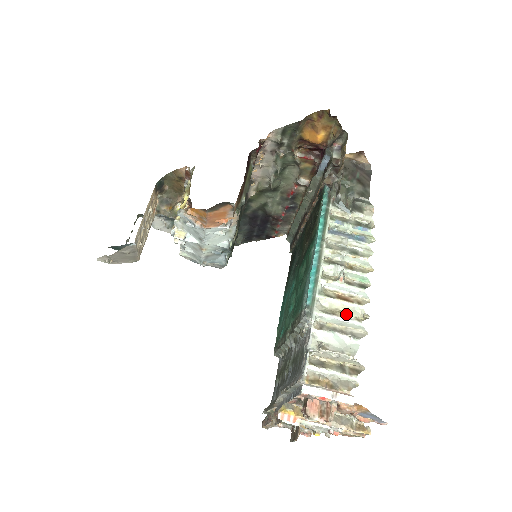
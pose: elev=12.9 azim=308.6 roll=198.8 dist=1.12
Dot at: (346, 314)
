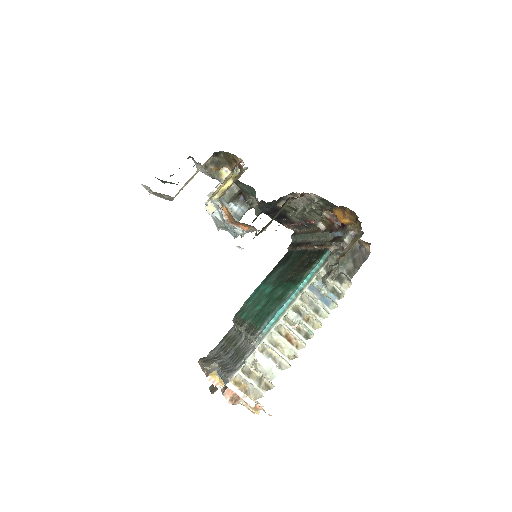
Dot at: (284, 350)
